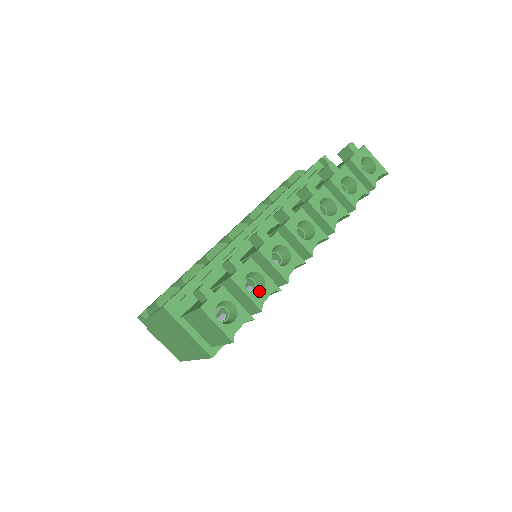
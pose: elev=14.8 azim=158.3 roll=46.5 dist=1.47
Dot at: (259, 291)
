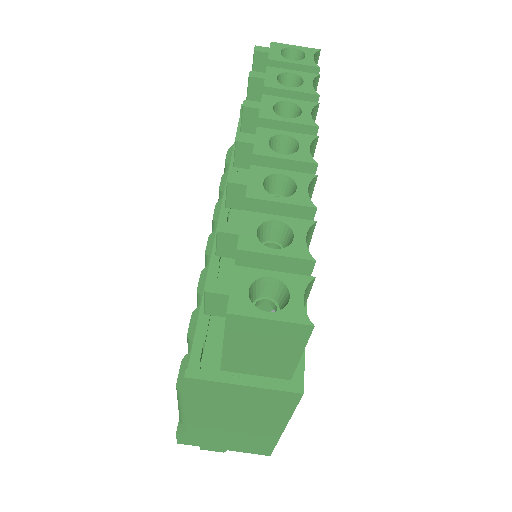
Dot at: (289, 243)
